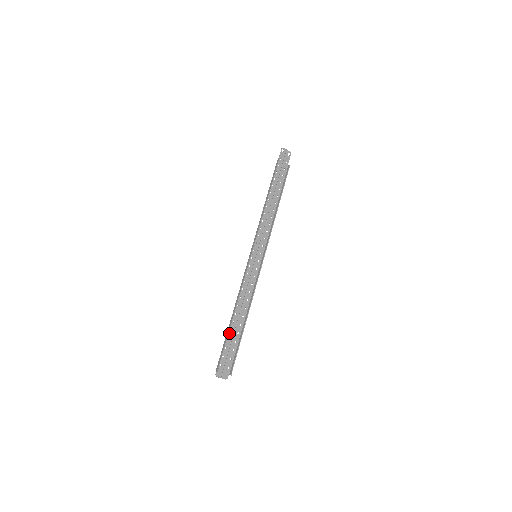
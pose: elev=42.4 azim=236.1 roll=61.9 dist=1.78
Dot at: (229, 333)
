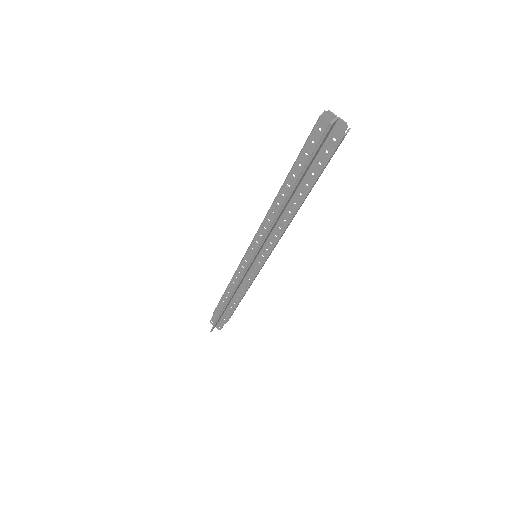
Dot at: (295, 171)
